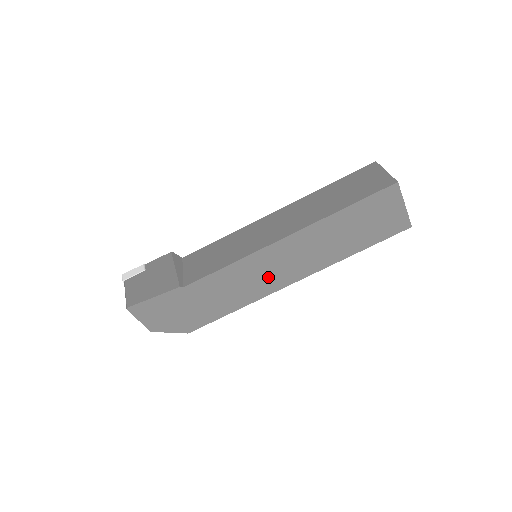
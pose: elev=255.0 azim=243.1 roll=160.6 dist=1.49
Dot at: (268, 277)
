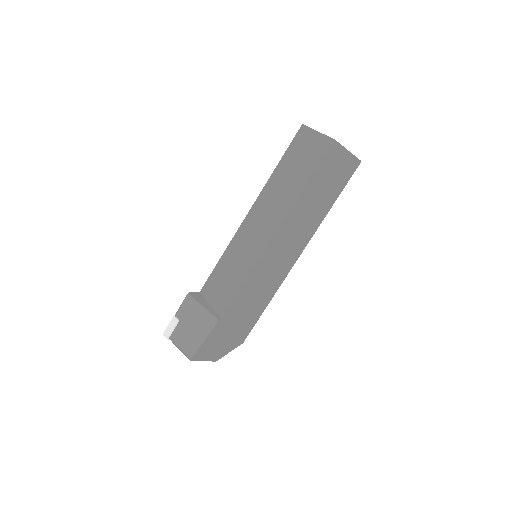
Dot at: (277, 268)
